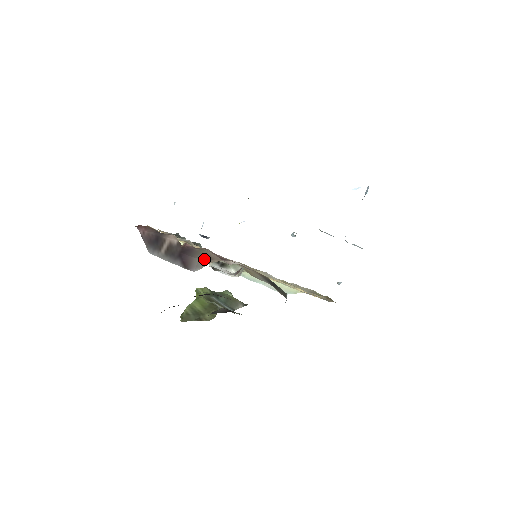
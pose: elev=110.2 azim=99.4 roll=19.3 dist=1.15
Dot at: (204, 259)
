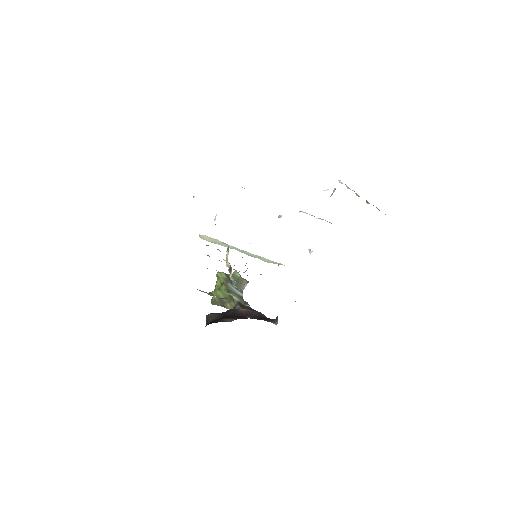
Dot at: occluded
